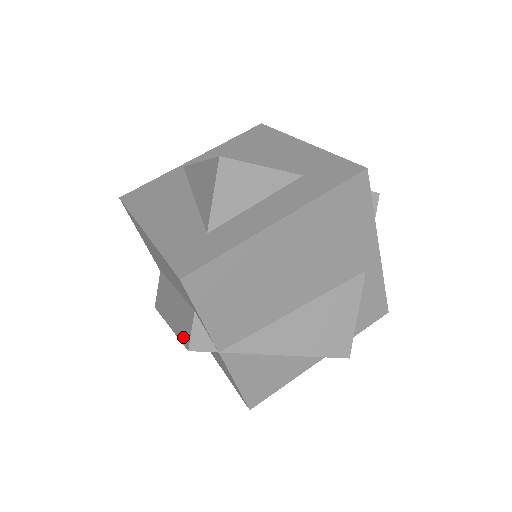
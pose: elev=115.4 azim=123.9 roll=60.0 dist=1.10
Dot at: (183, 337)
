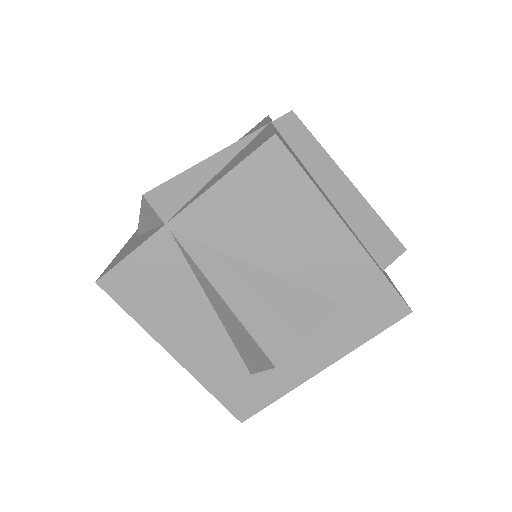
Dot at: occluded
